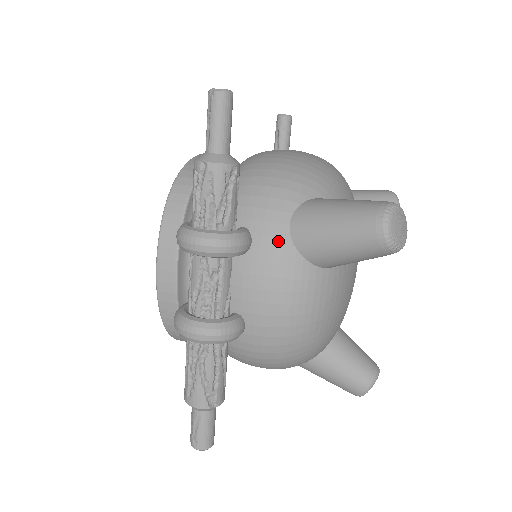
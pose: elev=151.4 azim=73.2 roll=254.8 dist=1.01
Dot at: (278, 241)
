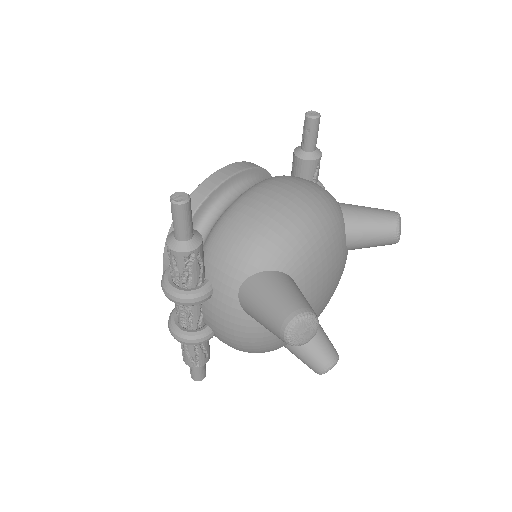
Dot at: (229, 300)
